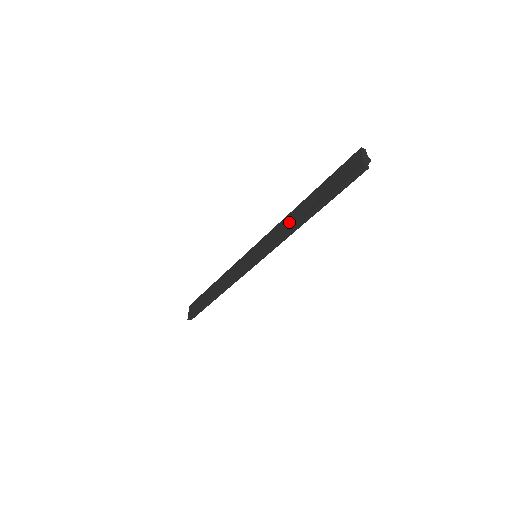
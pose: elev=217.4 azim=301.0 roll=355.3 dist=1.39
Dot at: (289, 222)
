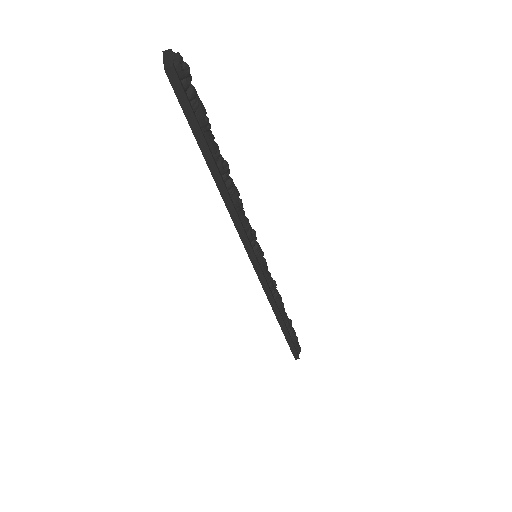
Dot at: occluded
